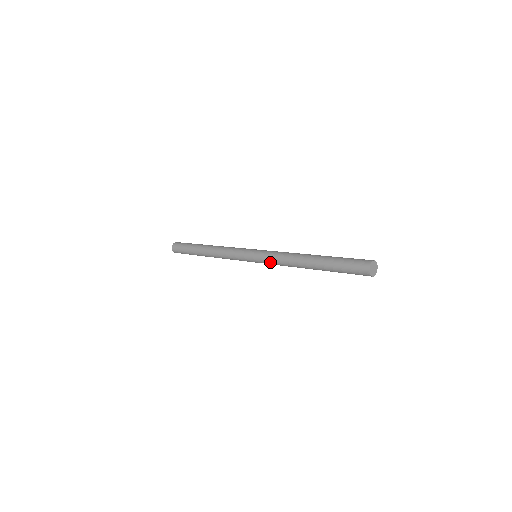
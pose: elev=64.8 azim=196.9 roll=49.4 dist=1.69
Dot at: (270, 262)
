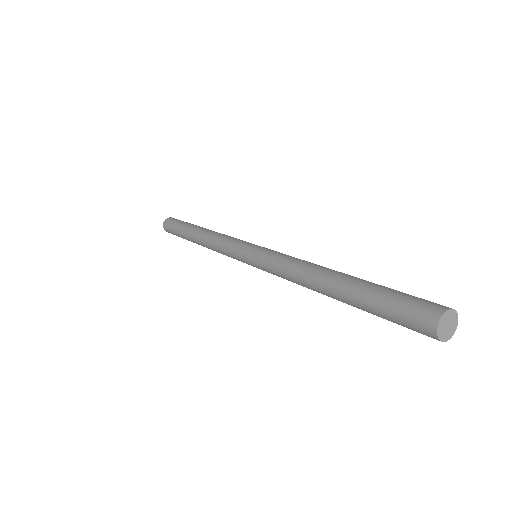
Dot at: (270, 269)
